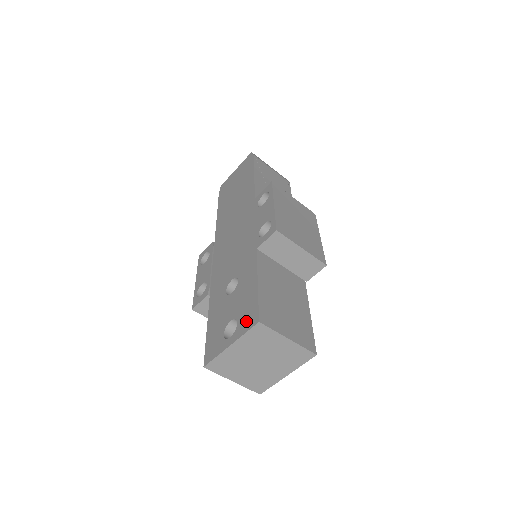
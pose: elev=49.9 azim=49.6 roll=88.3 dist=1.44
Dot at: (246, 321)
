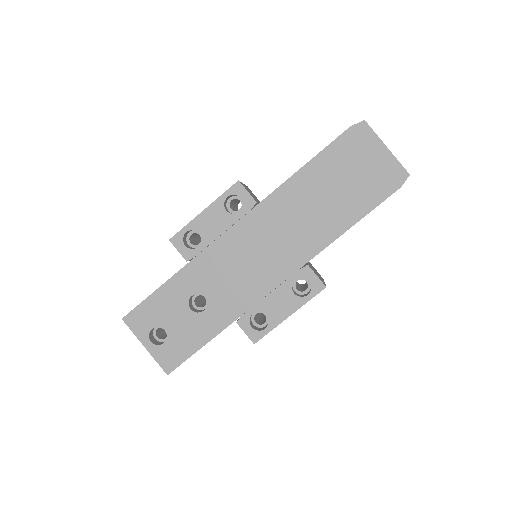
Dot at: (166, 357)
